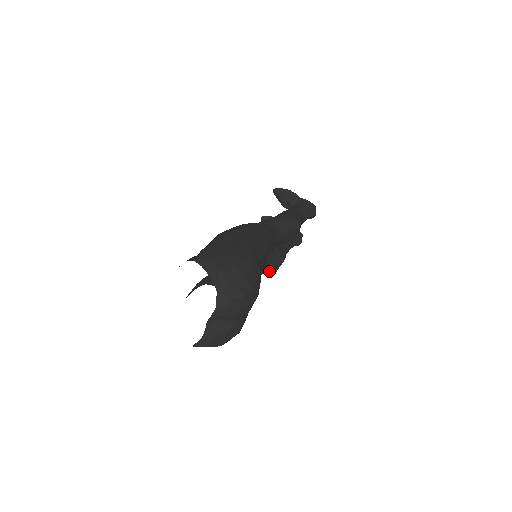
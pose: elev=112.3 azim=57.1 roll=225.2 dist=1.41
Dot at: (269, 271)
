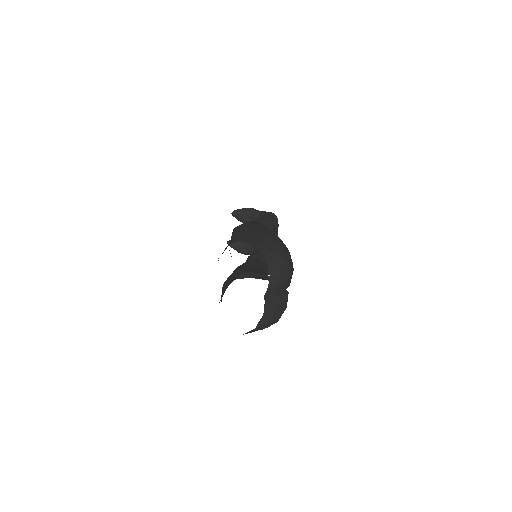
Dot at: occluded
